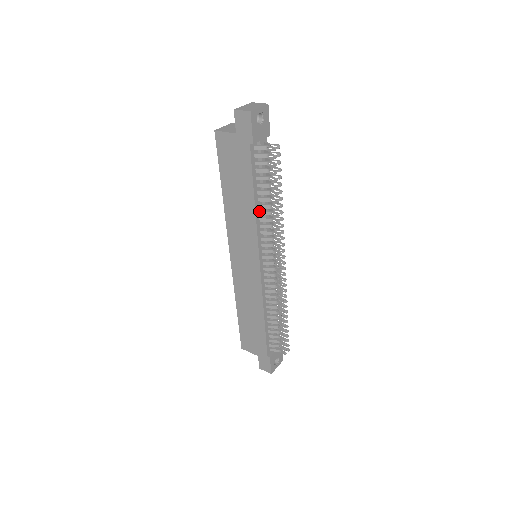
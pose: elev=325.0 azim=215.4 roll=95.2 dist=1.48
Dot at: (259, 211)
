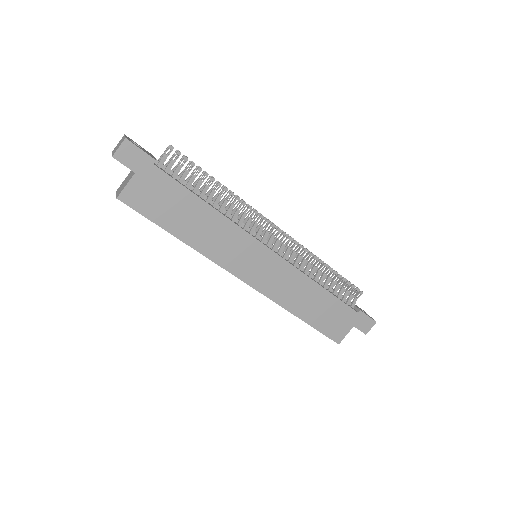
Dot at: (218, 211)
